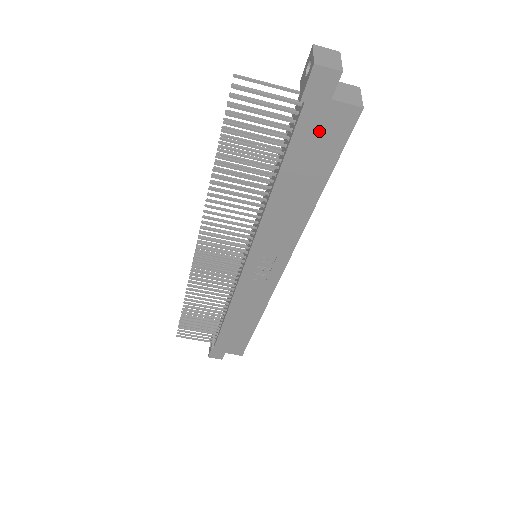
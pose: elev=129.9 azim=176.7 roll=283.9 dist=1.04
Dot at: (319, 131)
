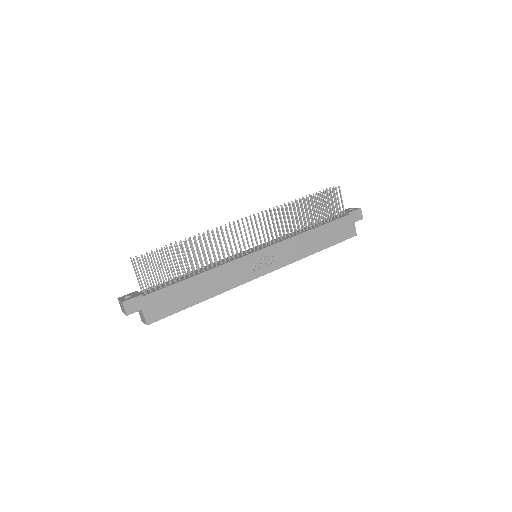
Dot at: (343, 227)
